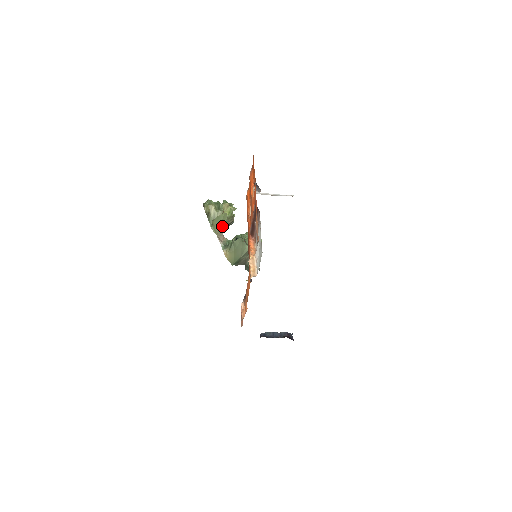
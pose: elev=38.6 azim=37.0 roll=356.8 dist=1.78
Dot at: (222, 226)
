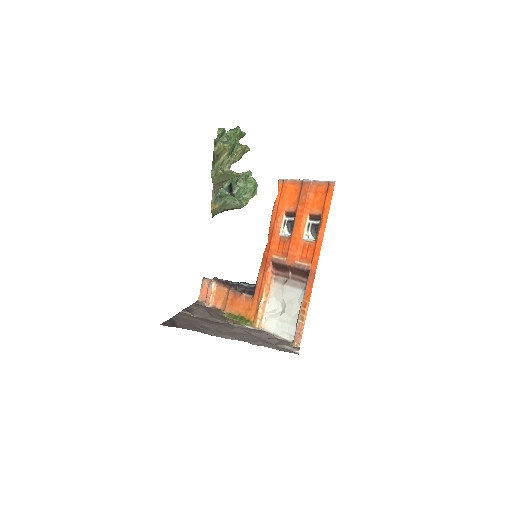
Dot at: (226, 180)
